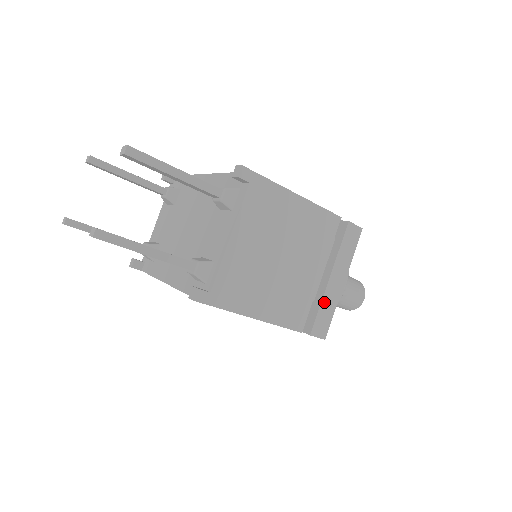
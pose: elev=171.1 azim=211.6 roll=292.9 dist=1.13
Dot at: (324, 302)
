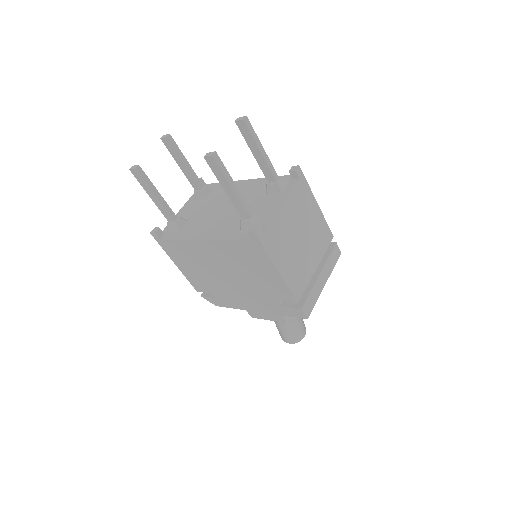
Dot at: (313, 289)
